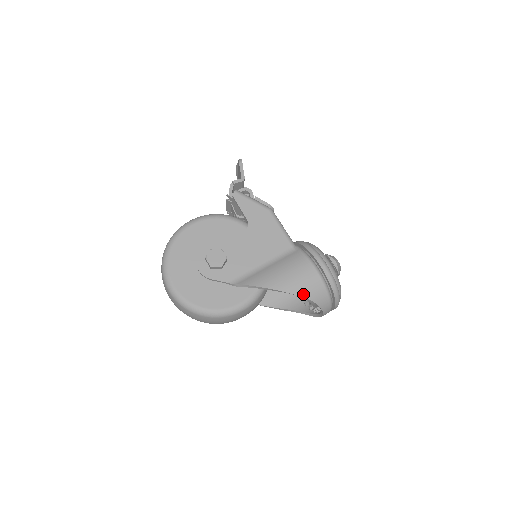
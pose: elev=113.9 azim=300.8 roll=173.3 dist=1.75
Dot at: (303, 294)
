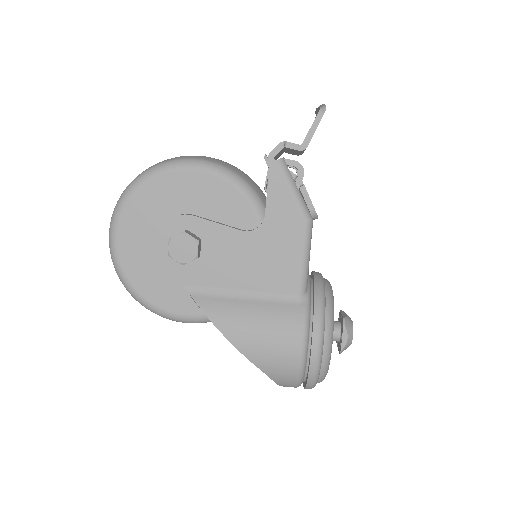
Dot at: (263, 367)
